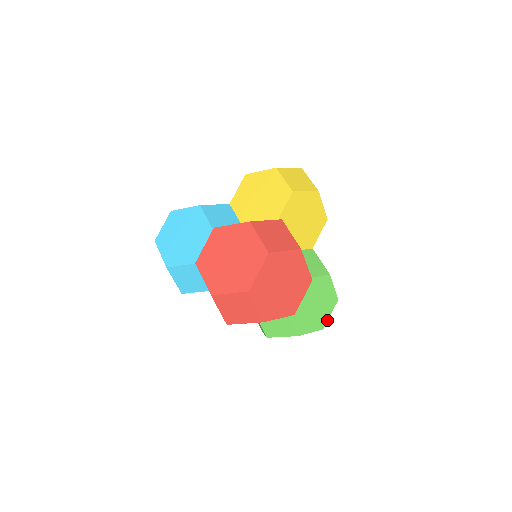
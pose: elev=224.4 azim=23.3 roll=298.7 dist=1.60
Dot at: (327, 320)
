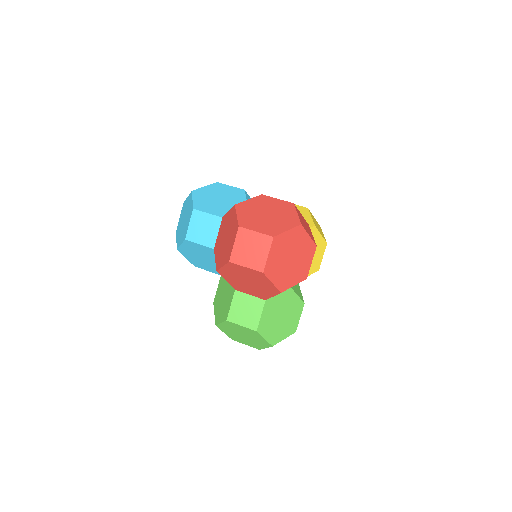
Dot at: (279, 341)
